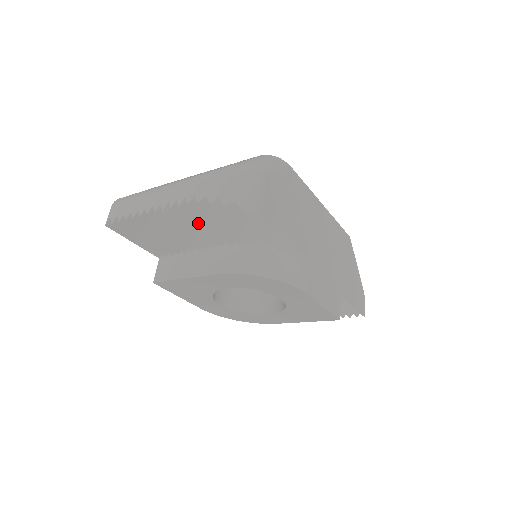
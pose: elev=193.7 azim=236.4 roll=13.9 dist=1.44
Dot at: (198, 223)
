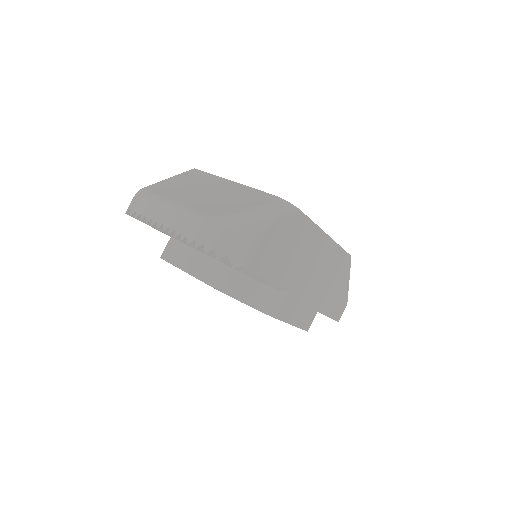
Dot at: occluded
